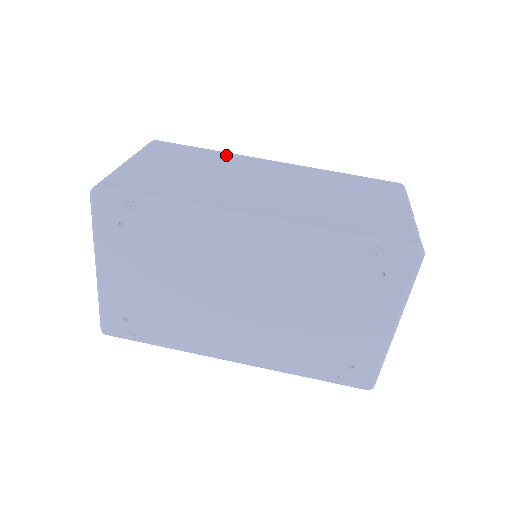
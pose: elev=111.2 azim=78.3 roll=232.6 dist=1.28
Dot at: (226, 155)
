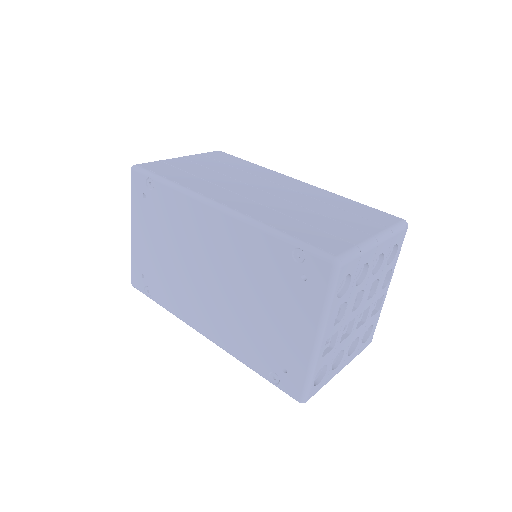
Dot at: (261, 169)
